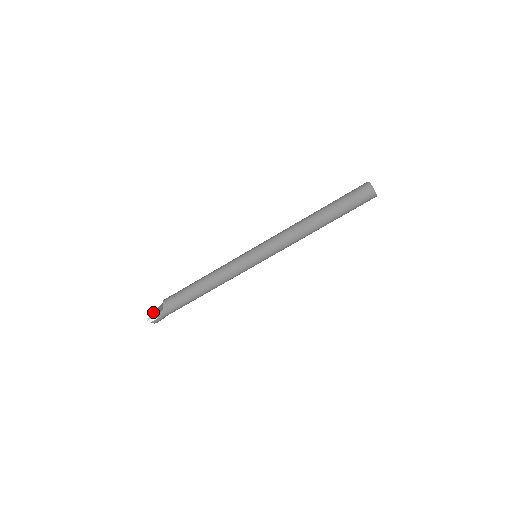
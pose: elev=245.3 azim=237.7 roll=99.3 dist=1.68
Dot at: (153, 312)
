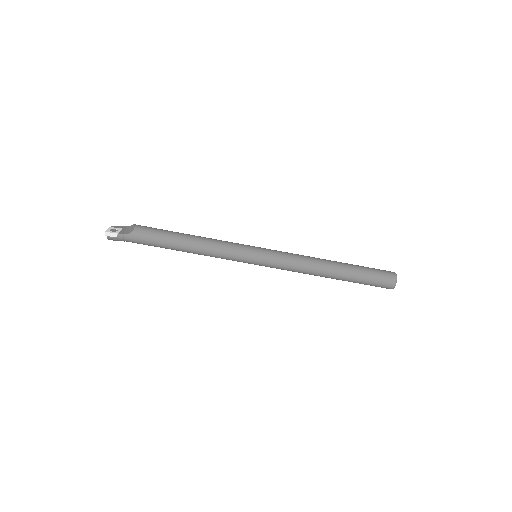
Dot at: (115, 227)
